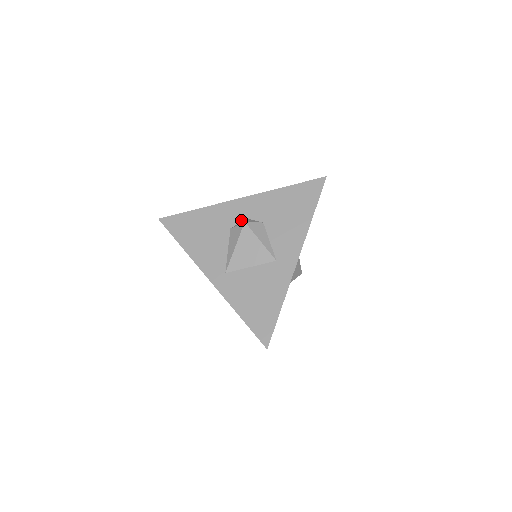
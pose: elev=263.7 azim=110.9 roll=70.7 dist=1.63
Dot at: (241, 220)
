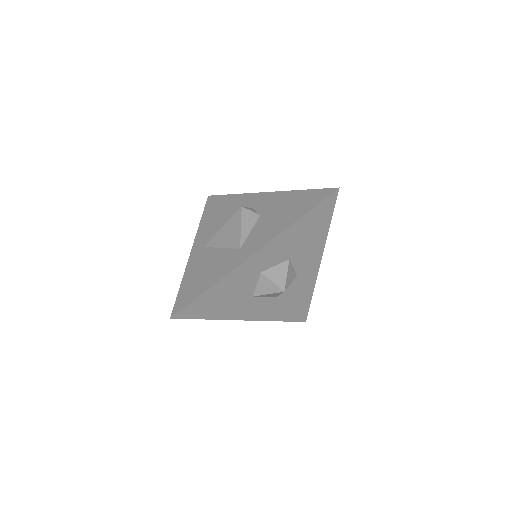
Dot at: occluded
